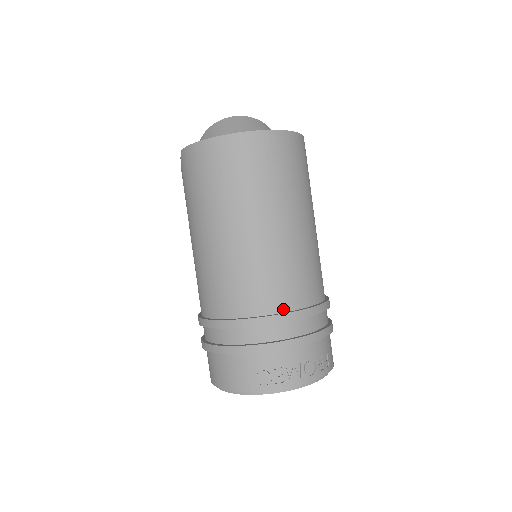
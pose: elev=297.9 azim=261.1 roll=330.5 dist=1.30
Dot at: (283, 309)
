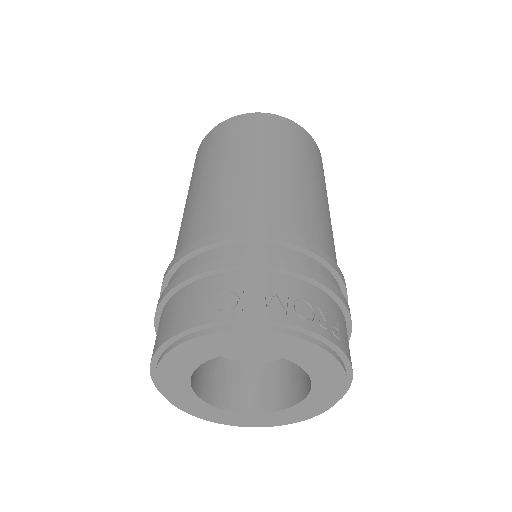
Dot at: (272, 232)
